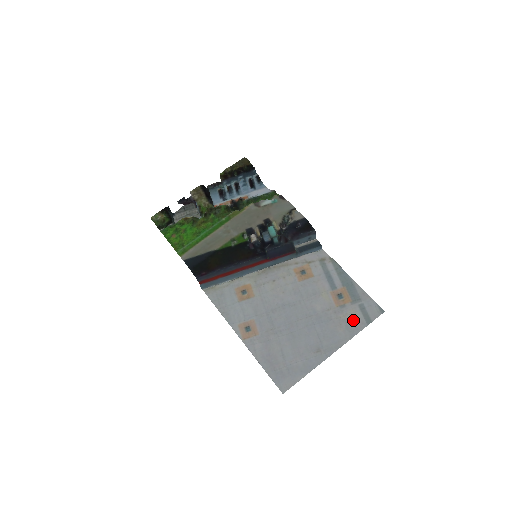
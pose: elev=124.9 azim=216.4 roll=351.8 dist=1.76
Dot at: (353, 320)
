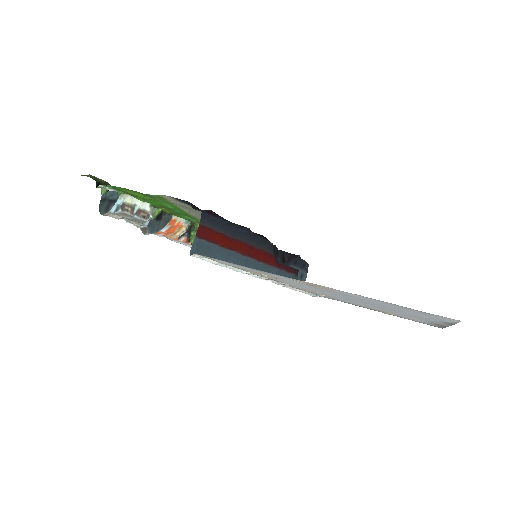
Dot at: (425, 322)
